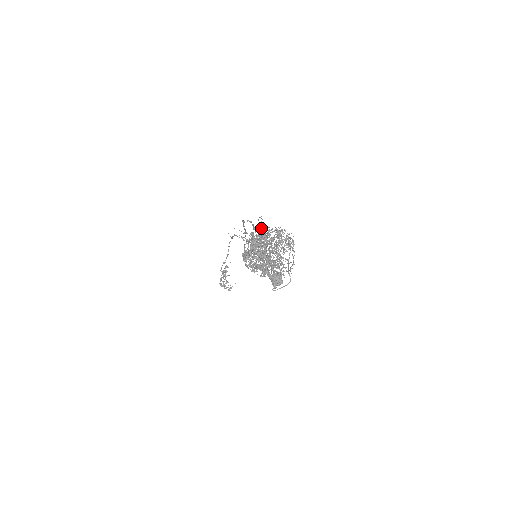
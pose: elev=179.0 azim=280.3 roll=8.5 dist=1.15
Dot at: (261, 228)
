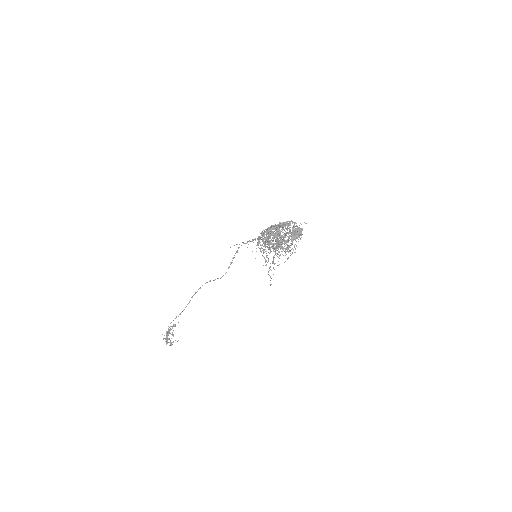
Dot at: occluded
